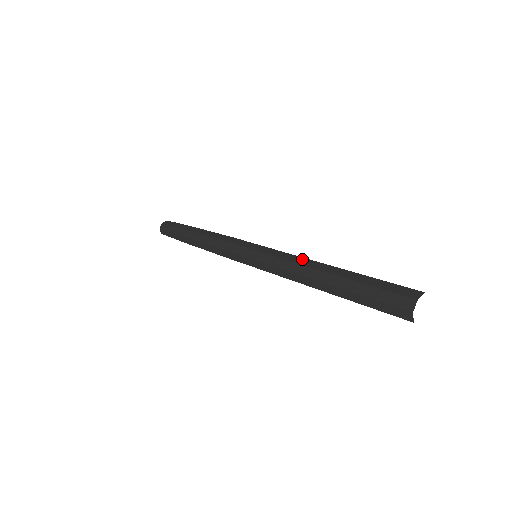
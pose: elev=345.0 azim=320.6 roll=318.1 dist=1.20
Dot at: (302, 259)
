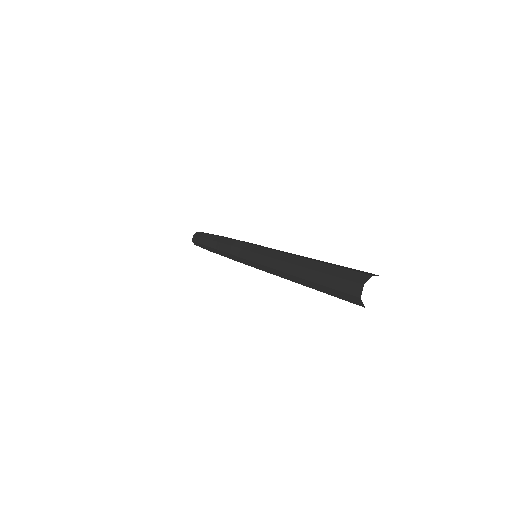
Dot at: (284, 255)
